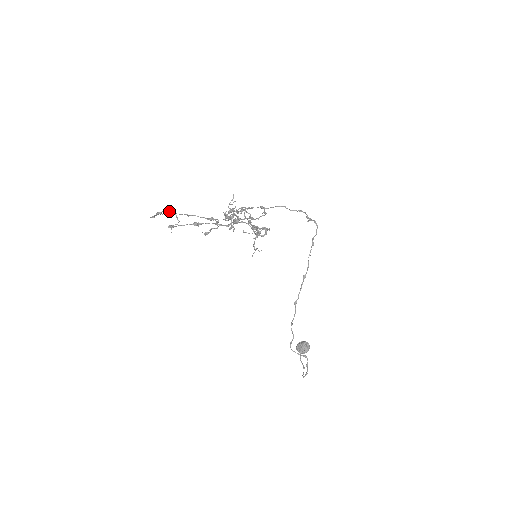
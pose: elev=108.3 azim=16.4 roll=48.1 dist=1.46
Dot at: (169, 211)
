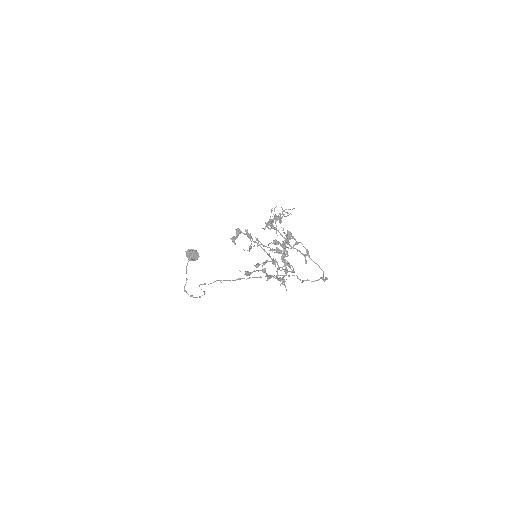
Dot at: (249, 235)
